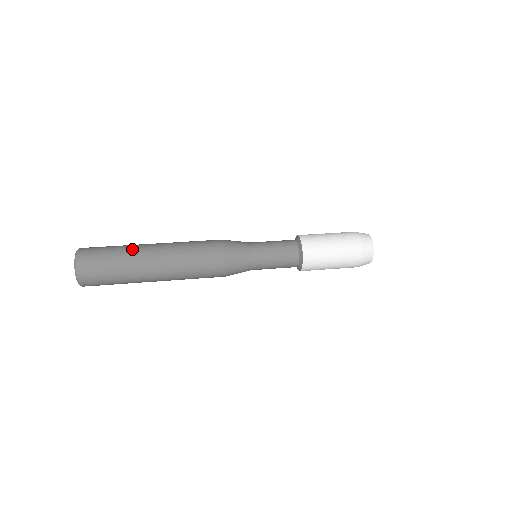
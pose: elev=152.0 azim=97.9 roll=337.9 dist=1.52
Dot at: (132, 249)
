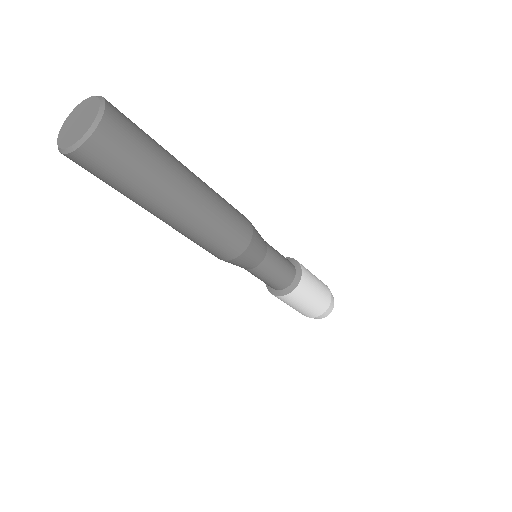
Dot at: occluded
